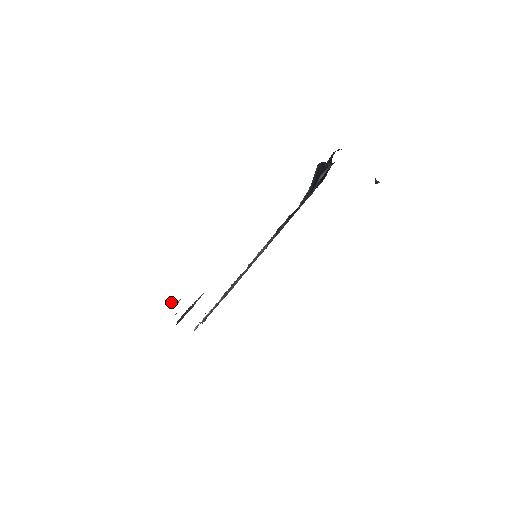
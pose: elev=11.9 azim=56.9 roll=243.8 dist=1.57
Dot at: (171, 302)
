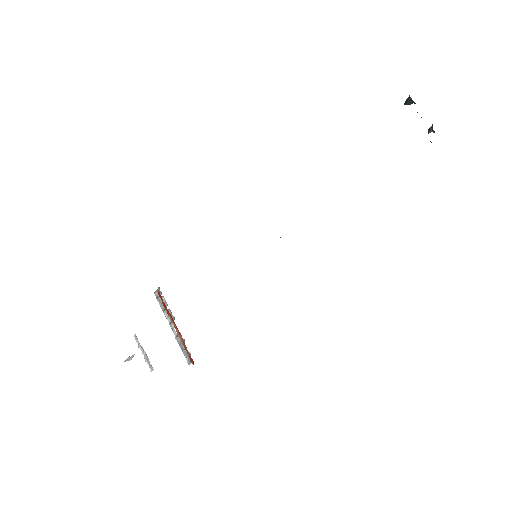
Dot at: occluded
